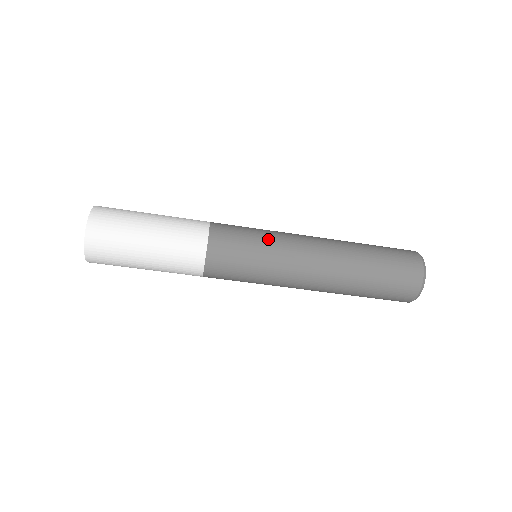
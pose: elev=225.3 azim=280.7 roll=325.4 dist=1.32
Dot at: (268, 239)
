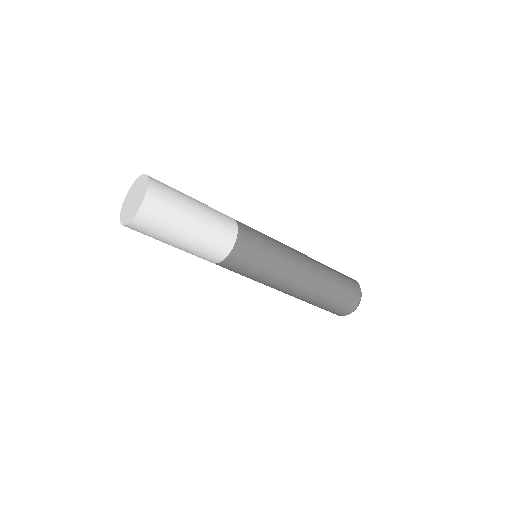
Dot at: (276, 244)
